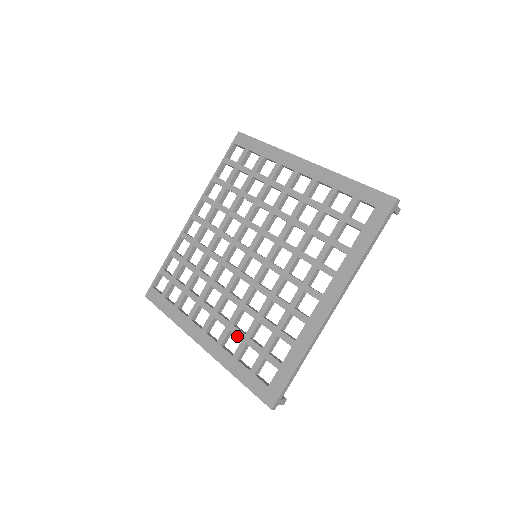
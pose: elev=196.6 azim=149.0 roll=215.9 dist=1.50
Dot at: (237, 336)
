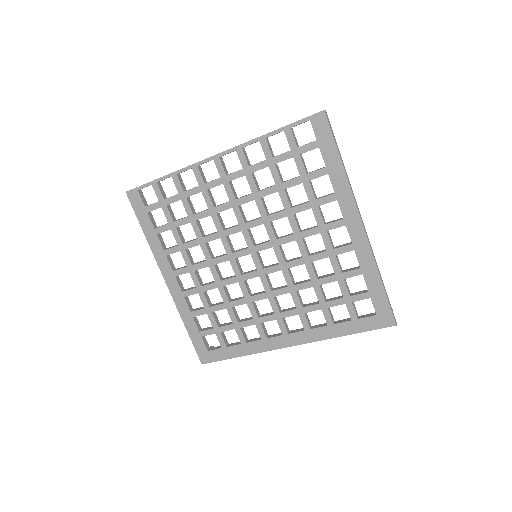
Dot at: occluded
